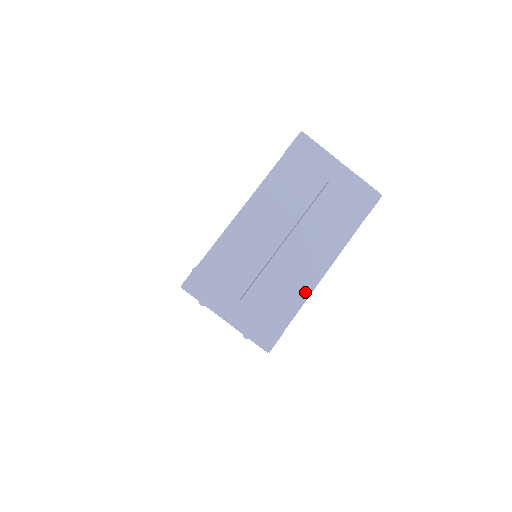
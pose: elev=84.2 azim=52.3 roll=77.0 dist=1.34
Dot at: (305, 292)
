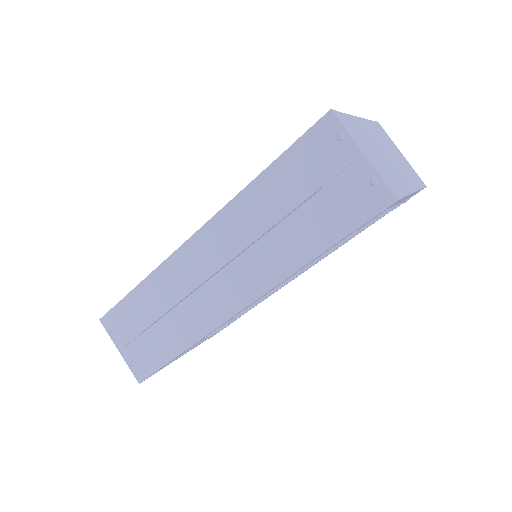
Dot at: (407, 190)
